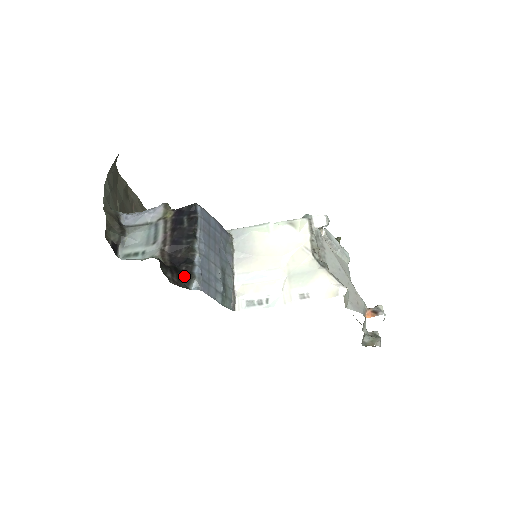
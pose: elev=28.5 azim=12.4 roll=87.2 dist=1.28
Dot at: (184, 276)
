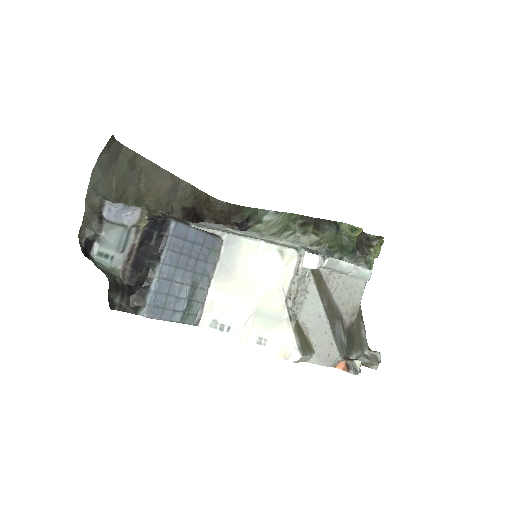
Dot at: (135, 301)
